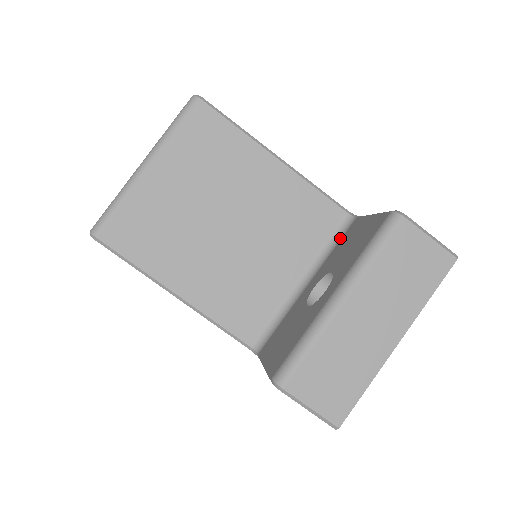
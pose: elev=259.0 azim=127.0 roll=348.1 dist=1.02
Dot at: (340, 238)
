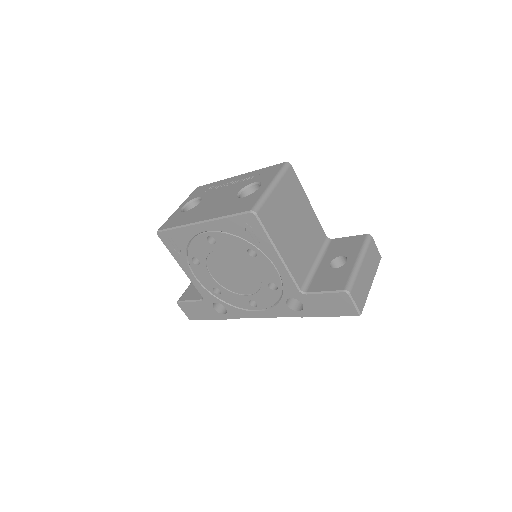
Dot at: (327, 246)
